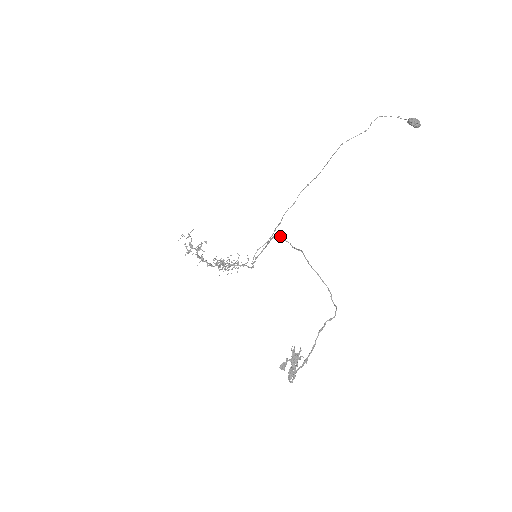
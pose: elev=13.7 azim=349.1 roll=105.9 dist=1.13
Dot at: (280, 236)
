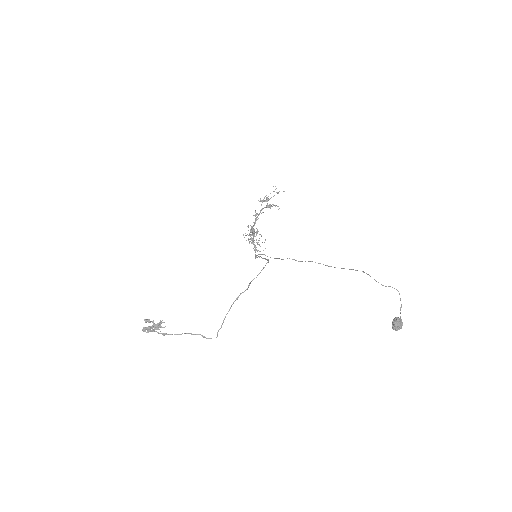
Dot at: occluded
